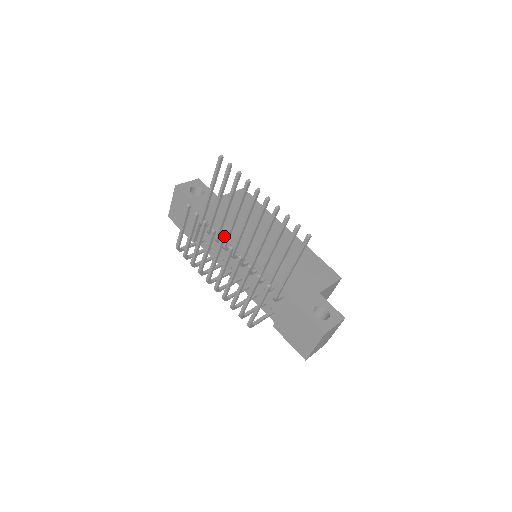
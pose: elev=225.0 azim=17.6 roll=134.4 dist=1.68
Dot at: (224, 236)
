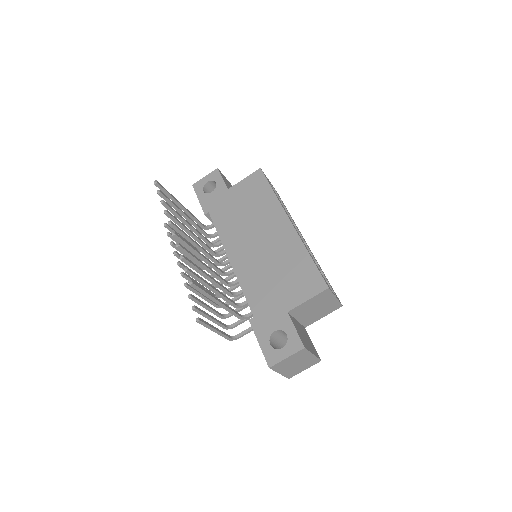
Dot at: occluded
